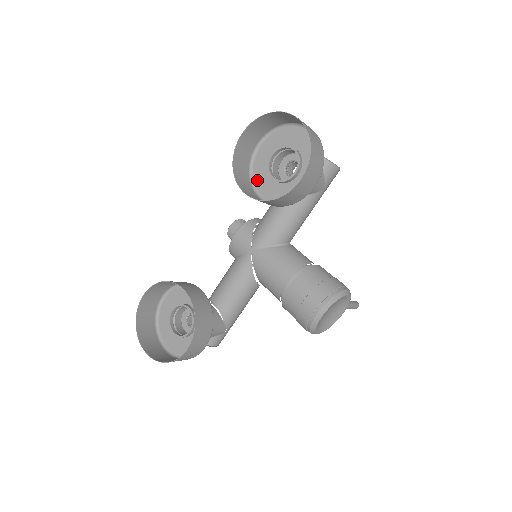
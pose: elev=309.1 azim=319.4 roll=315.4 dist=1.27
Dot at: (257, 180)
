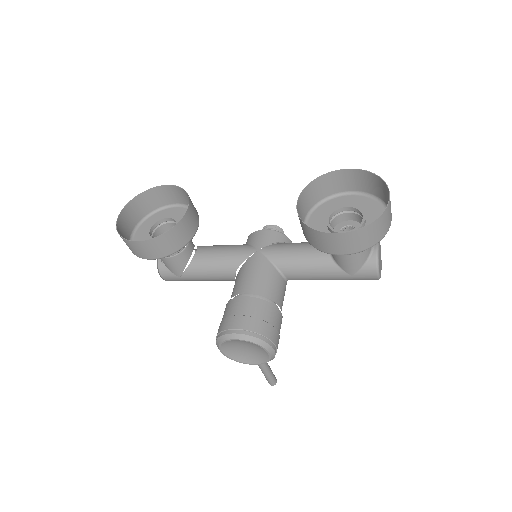
Dot at: (319, 210)
